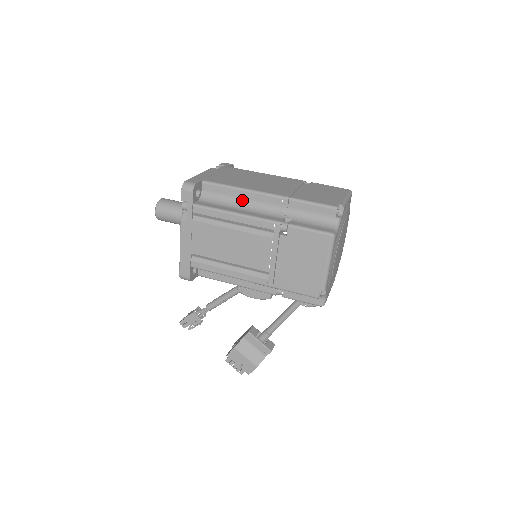
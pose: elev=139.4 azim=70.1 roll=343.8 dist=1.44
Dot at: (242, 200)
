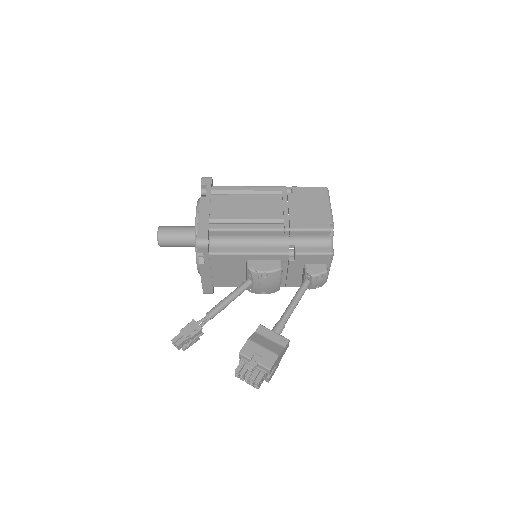
Dot at: occluded
